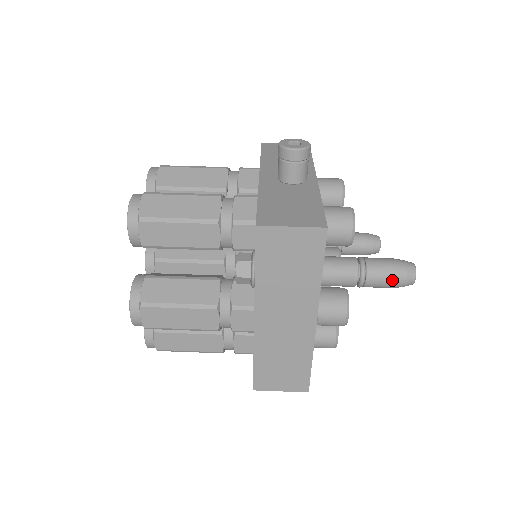
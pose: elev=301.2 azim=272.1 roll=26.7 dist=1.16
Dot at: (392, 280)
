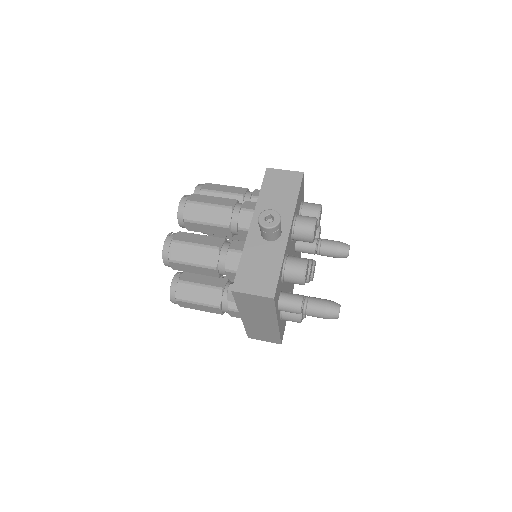
Dot at: (322, 317)
